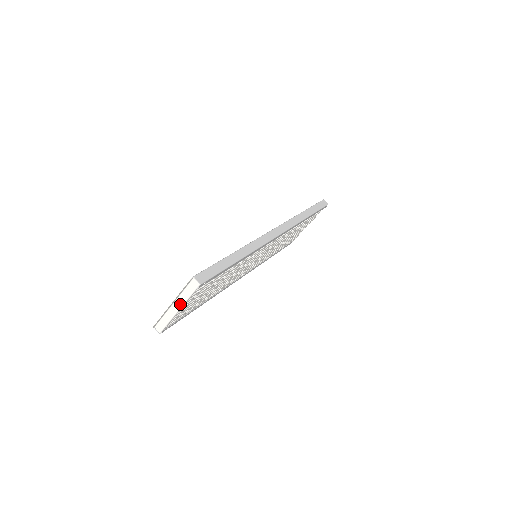
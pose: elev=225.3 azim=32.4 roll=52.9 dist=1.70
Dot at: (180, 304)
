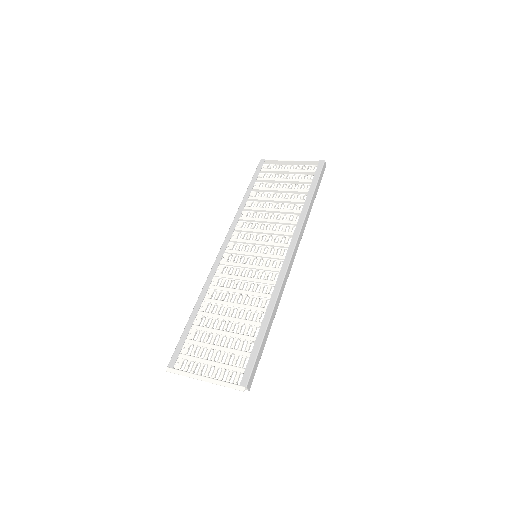
Dot at: occluded
